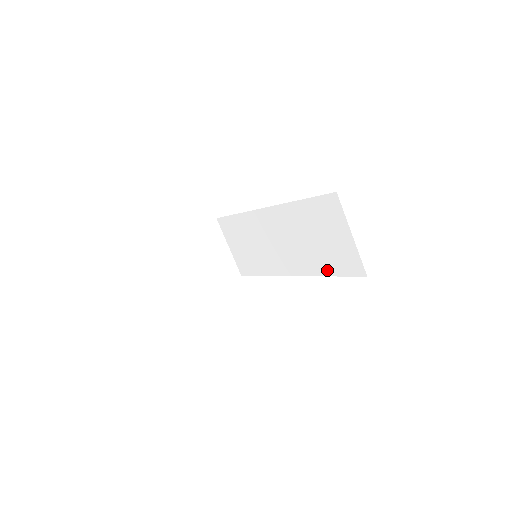
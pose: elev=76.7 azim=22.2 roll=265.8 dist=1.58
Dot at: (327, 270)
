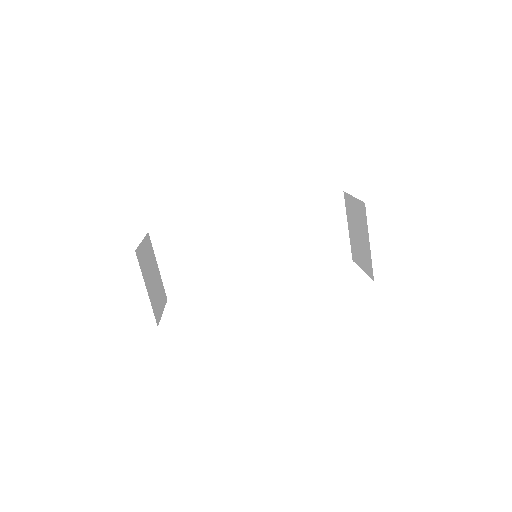
Dot at: (310, 264)
